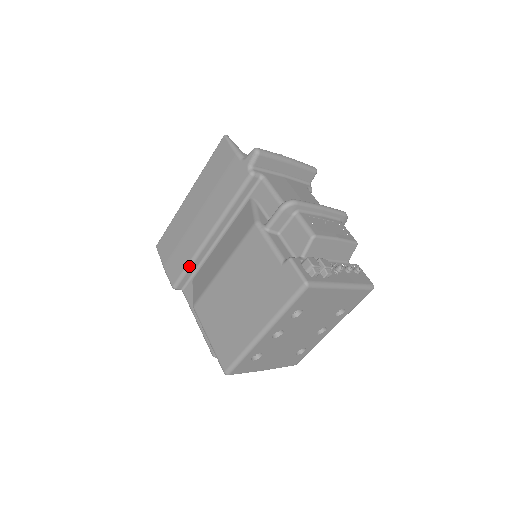
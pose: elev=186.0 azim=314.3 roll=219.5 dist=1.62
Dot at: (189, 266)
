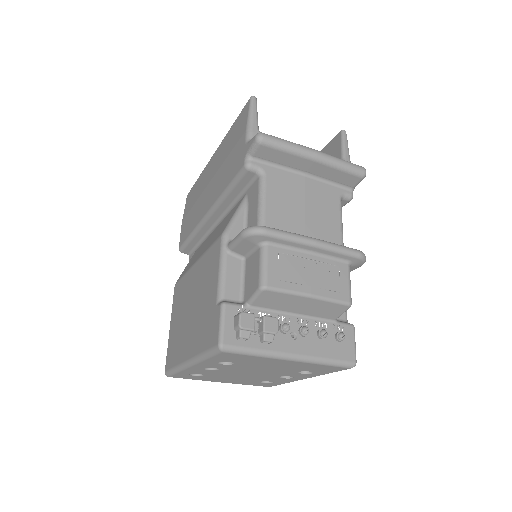
Dot at: (191, 237)
